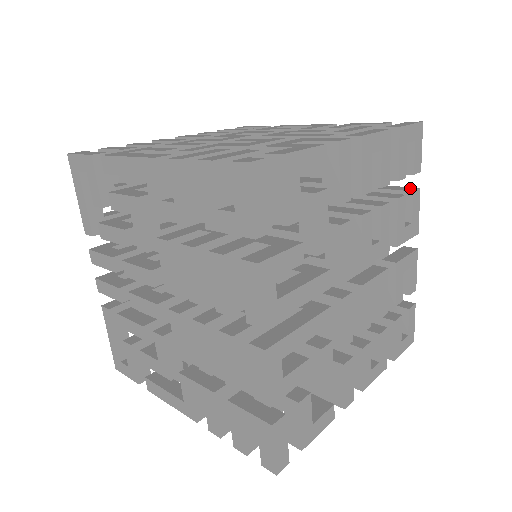
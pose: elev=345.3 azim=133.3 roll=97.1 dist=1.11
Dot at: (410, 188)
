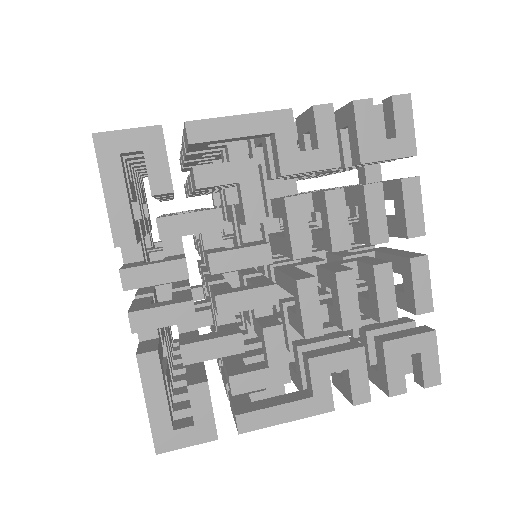
Dot at: occluded
